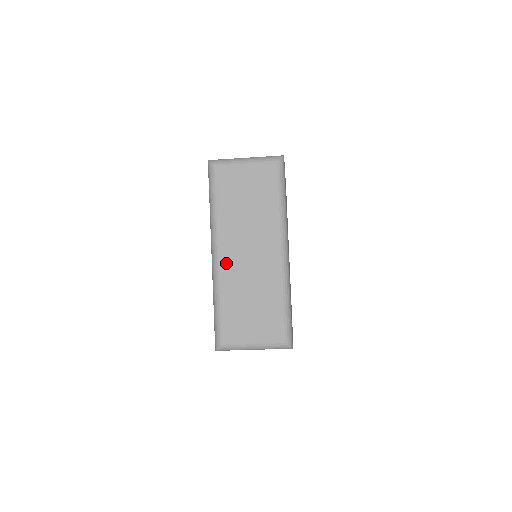
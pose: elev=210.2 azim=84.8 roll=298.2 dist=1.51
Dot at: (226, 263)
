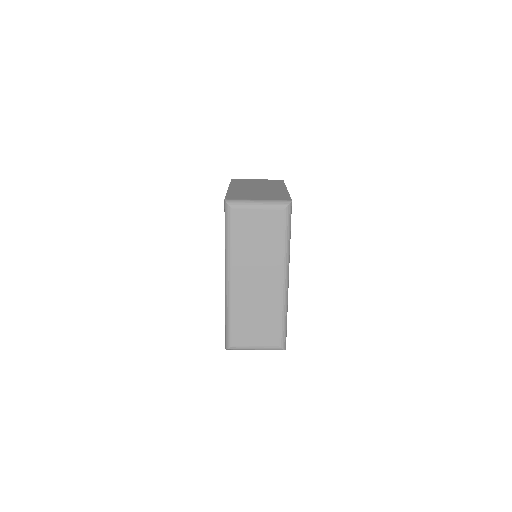
Dot at: (238, 288)
